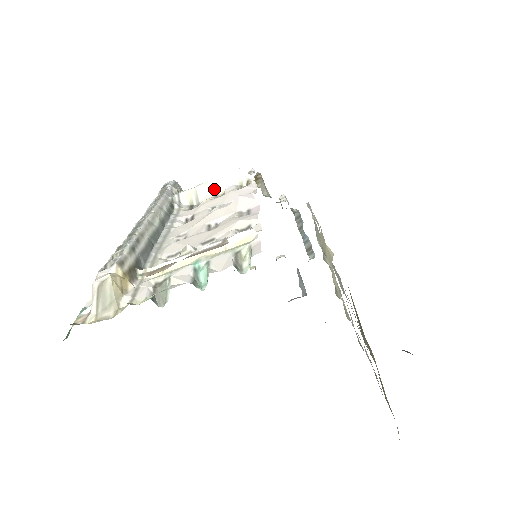
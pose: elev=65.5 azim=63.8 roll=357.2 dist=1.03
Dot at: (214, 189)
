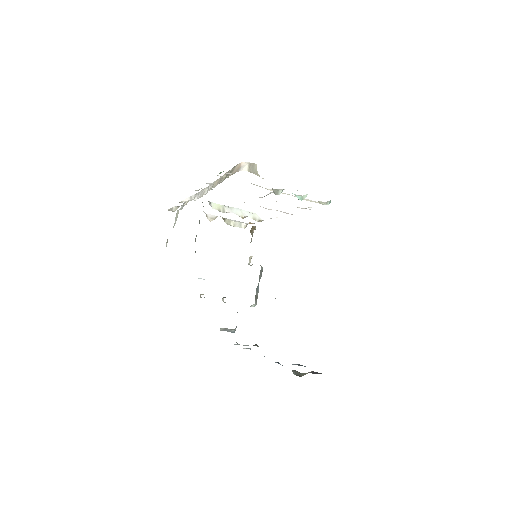
Dot at: (236, 212)
